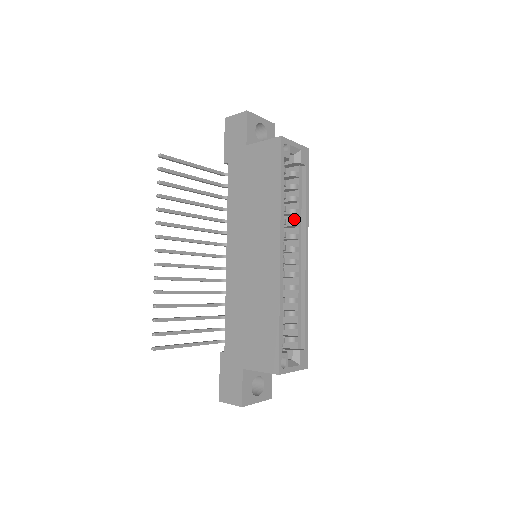
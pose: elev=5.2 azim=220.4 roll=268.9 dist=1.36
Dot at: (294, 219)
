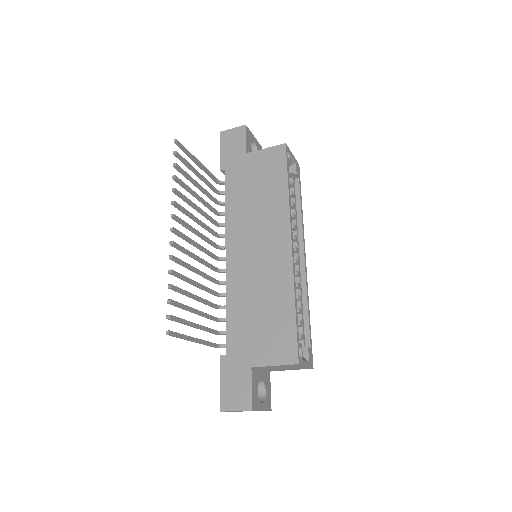
Dot at: occluded
